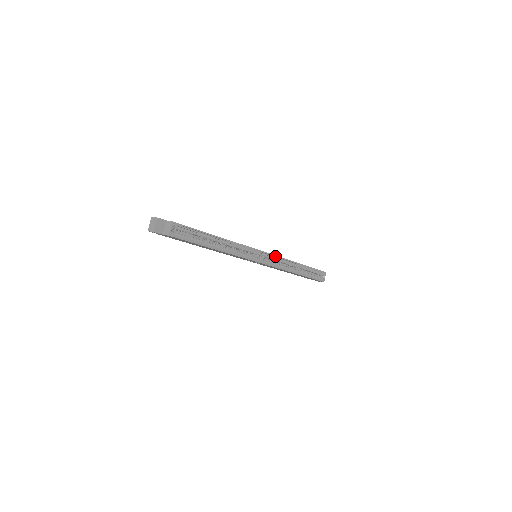
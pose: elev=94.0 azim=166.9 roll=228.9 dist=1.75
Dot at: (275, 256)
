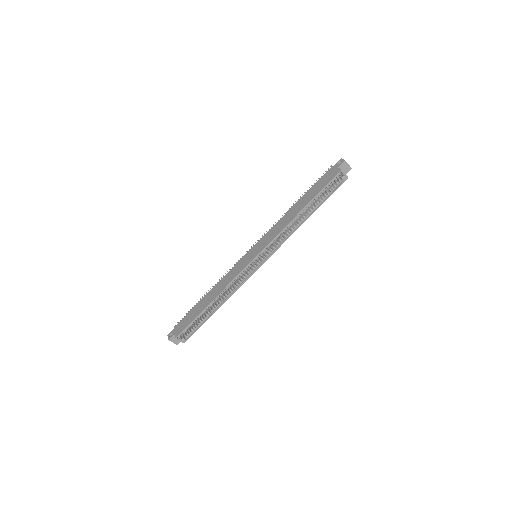
Dot at: (268, 245)
